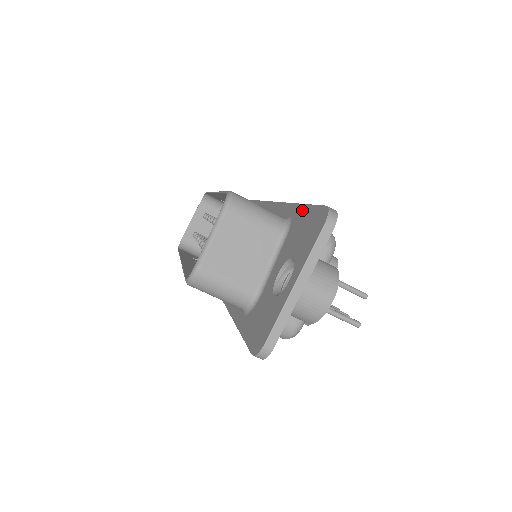
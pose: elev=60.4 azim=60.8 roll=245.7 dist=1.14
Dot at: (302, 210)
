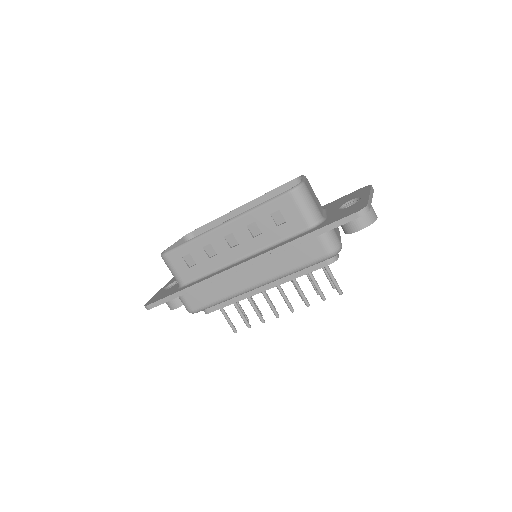
Dot at: (333, 202)
